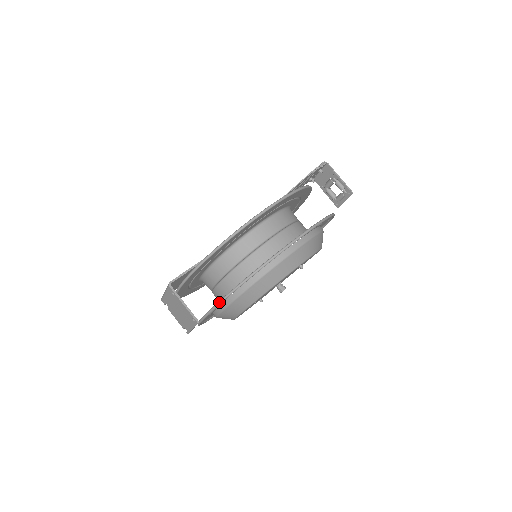
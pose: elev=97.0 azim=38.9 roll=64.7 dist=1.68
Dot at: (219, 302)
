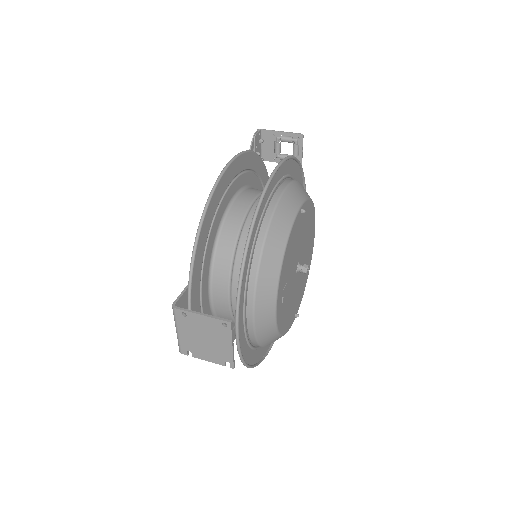
Dot at: (239, 281)
